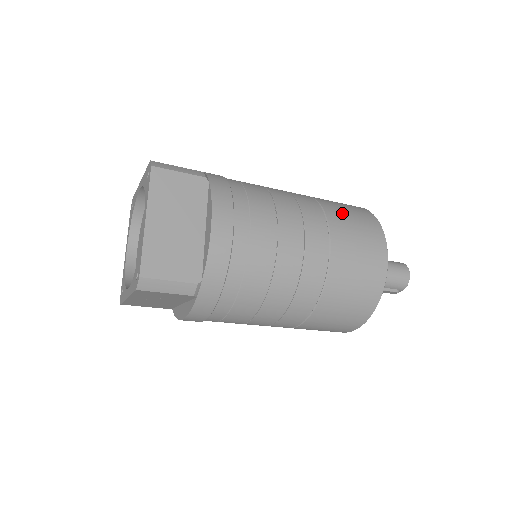
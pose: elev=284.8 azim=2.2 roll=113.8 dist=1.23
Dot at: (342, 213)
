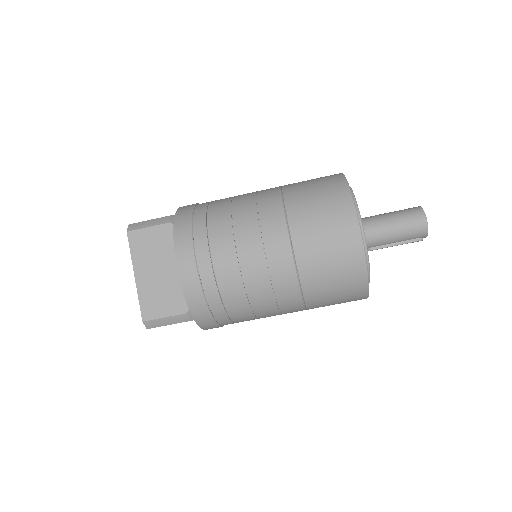
Dot at: (306, 201)
